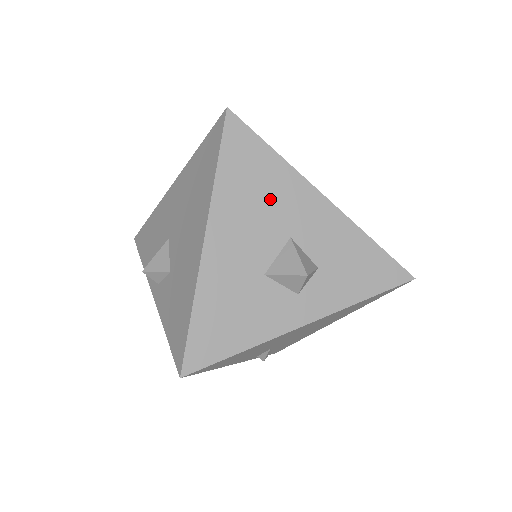
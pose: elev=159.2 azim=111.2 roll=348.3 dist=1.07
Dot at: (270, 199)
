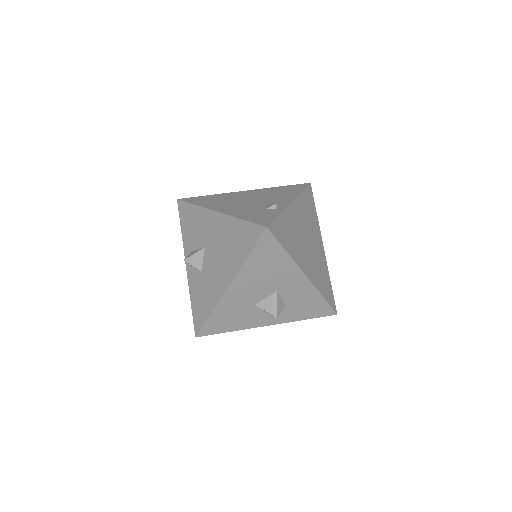
Dot at: (273, 274)
